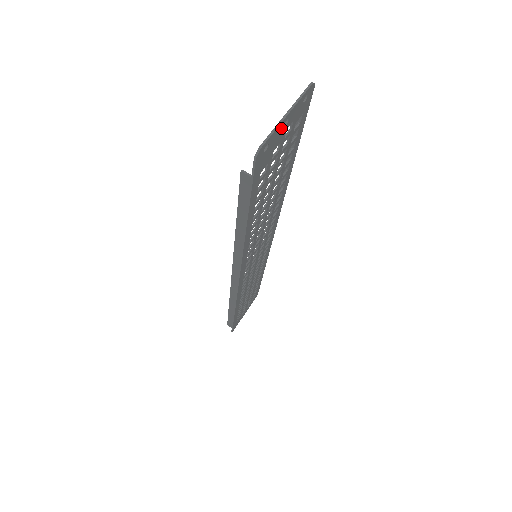
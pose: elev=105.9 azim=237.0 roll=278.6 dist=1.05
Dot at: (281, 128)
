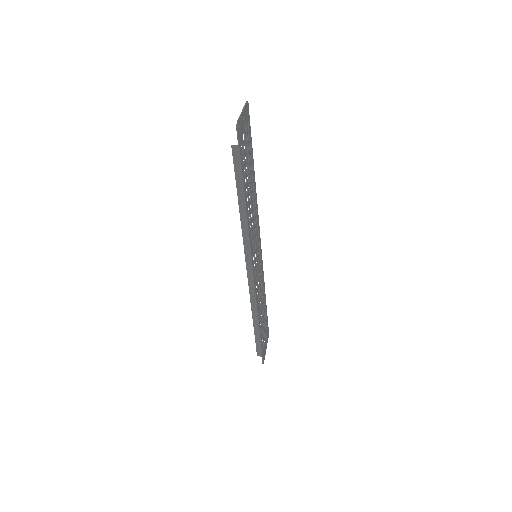
Dot at: (242, 119)
